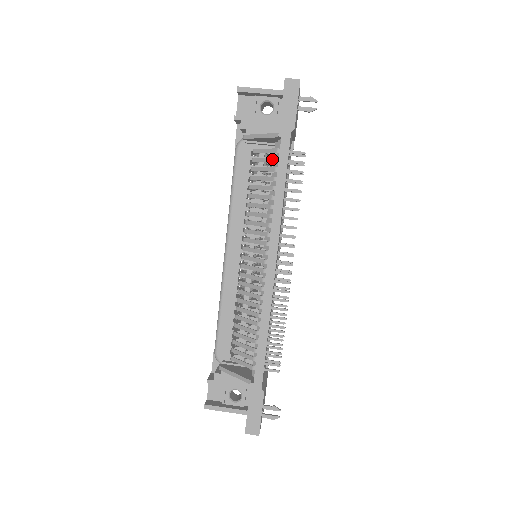
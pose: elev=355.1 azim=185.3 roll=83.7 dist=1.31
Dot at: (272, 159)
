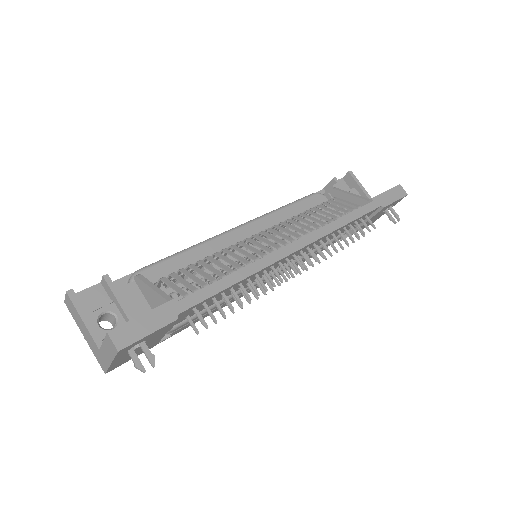
Dot at: (351, 207)
